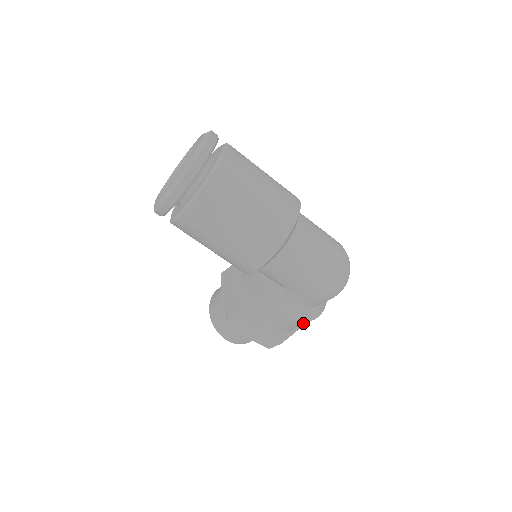
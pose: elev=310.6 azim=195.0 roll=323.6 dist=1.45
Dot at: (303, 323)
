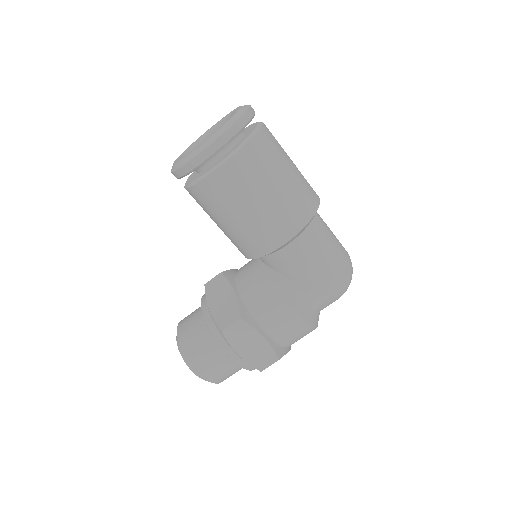
Dot at: (306, 331)
